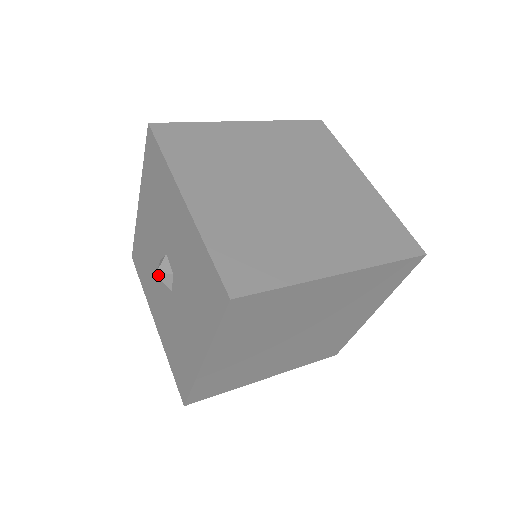
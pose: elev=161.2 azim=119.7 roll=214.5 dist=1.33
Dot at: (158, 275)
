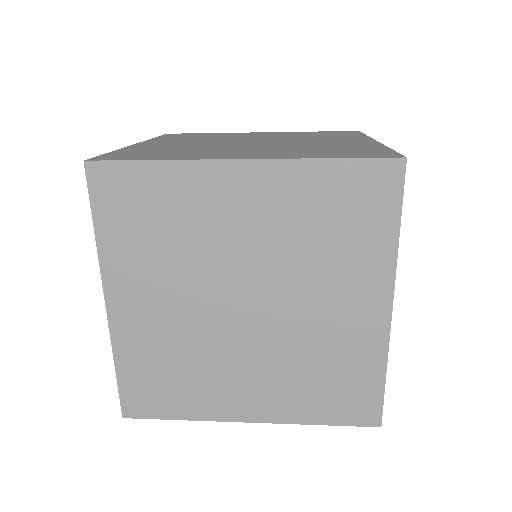
Dot at: occluded
